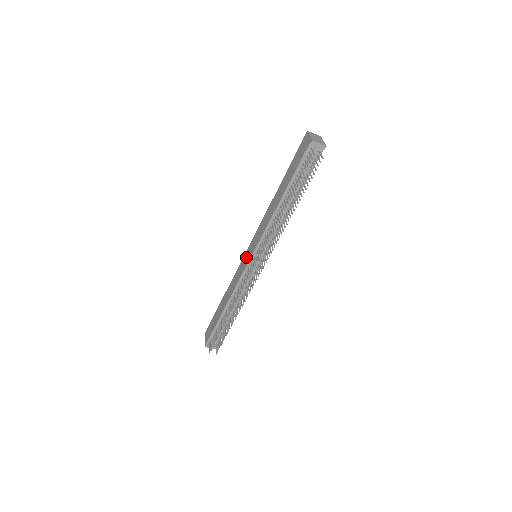
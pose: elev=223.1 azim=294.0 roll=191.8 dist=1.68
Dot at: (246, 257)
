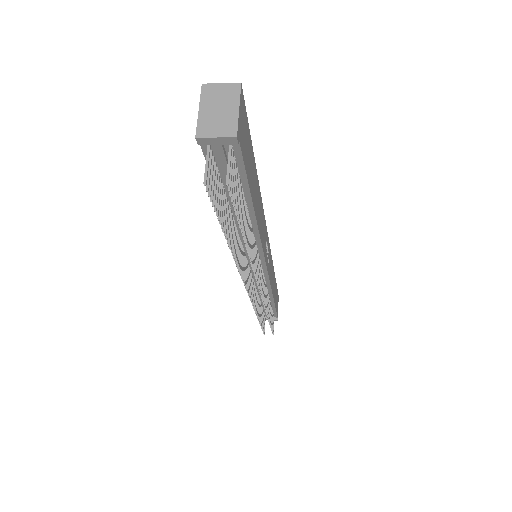
Dot at: occluded
